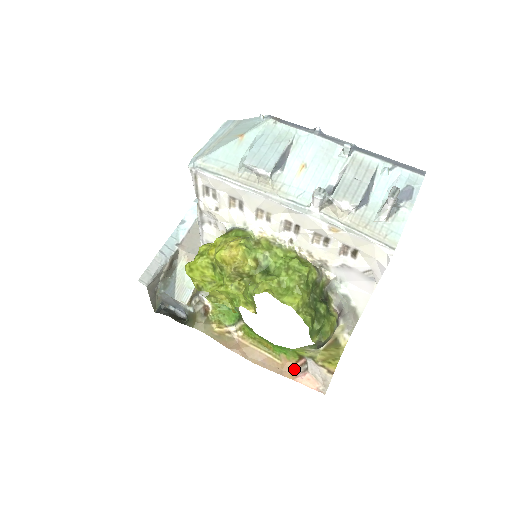
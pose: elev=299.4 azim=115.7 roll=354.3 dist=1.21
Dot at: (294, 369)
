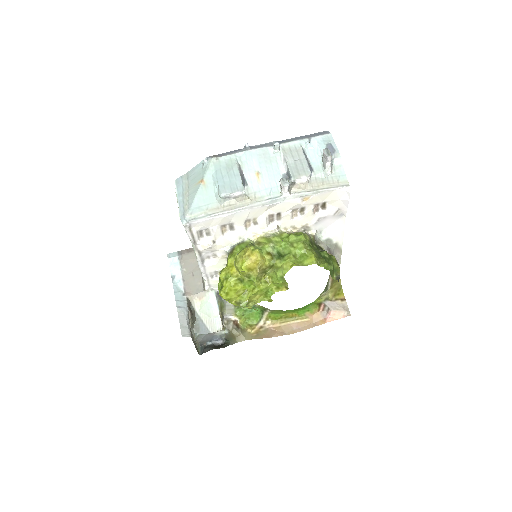
Dot at: (320, 316)
